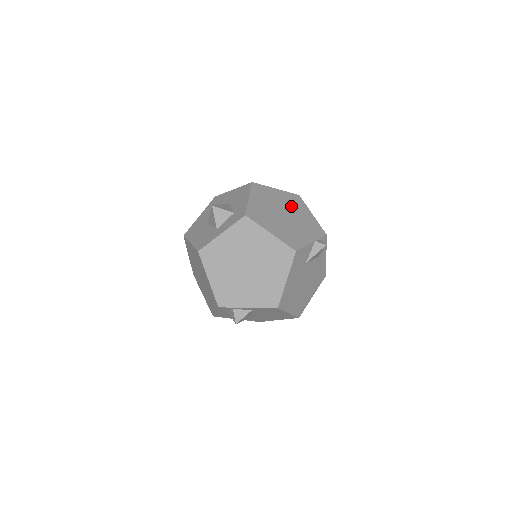
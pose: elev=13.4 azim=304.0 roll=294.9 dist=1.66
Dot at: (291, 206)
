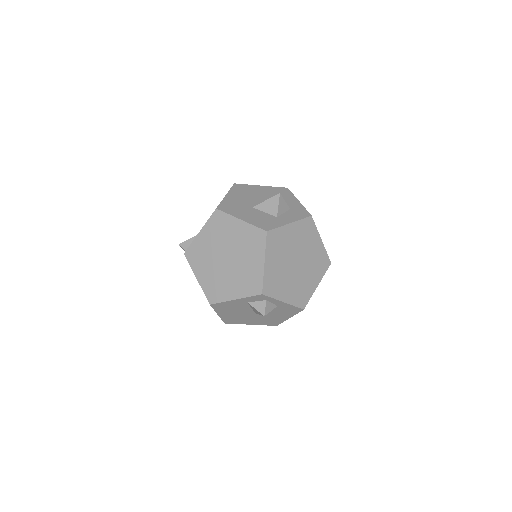
Dot at: occluded
